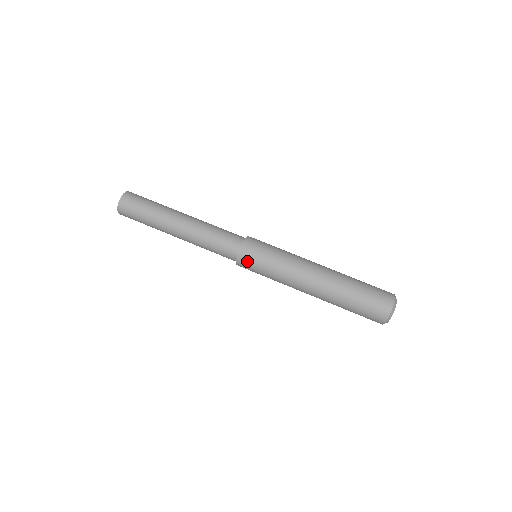
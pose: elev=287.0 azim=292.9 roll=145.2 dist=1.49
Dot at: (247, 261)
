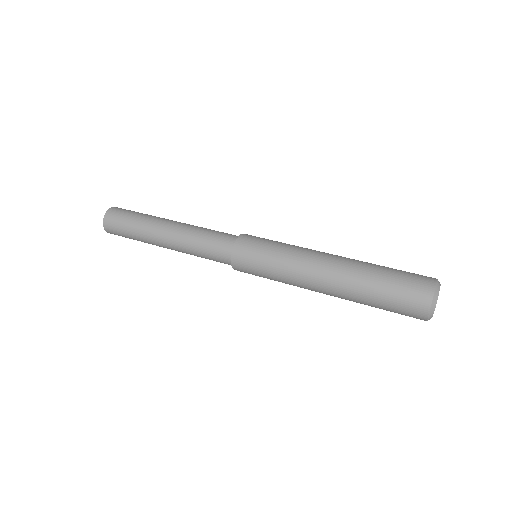
Dot at: (252, 238)
